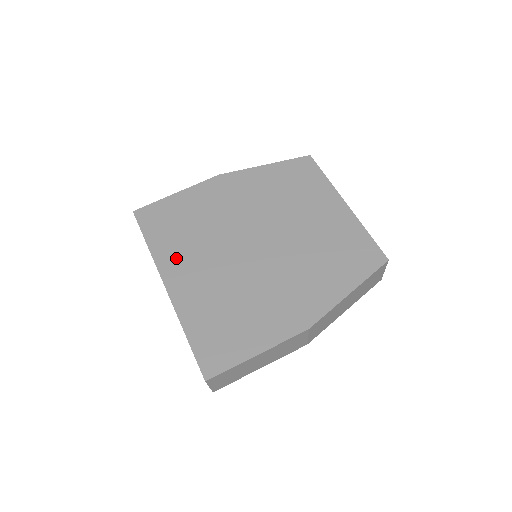
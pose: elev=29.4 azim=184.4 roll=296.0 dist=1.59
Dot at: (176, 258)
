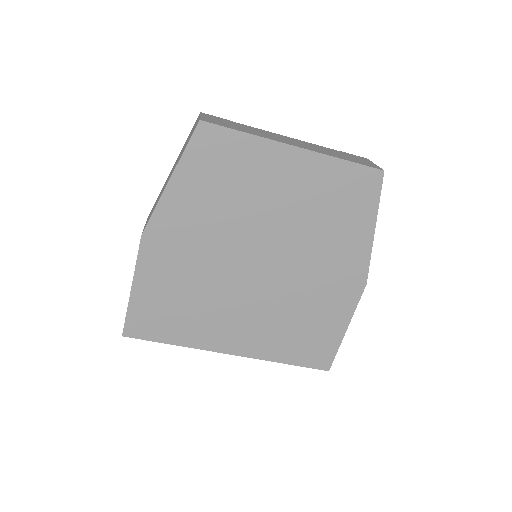
Dot at: (210, 332)
